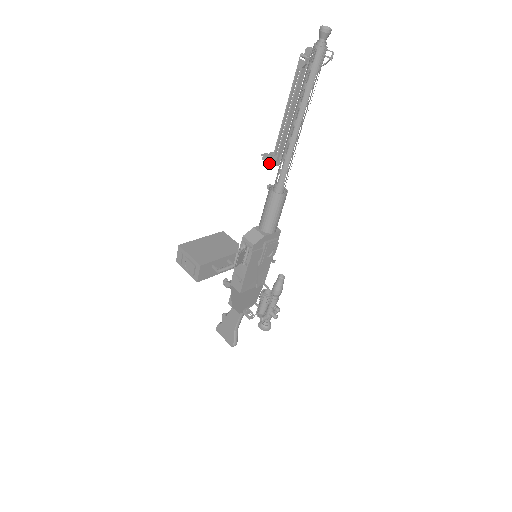
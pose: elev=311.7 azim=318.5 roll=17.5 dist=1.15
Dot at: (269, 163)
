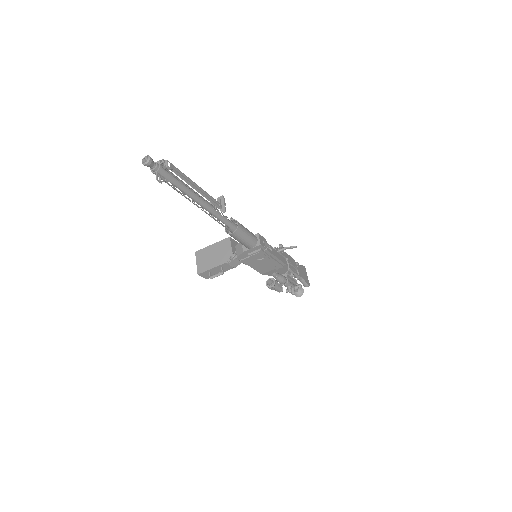
Dot at: occluded
